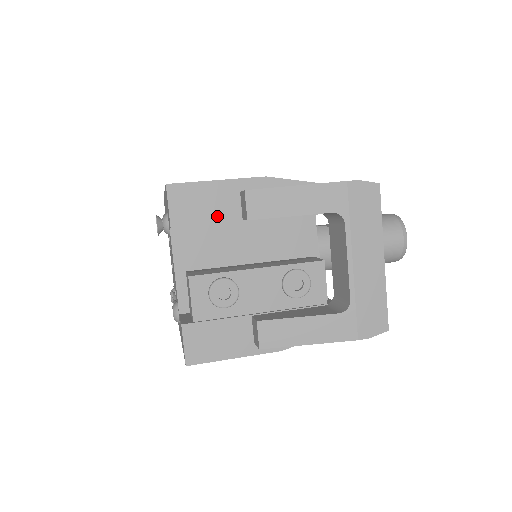
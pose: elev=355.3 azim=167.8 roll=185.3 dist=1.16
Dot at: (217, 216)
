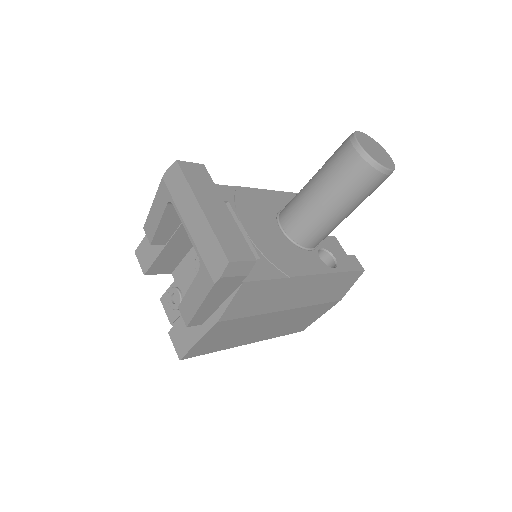
Dot at: (156, 252)
